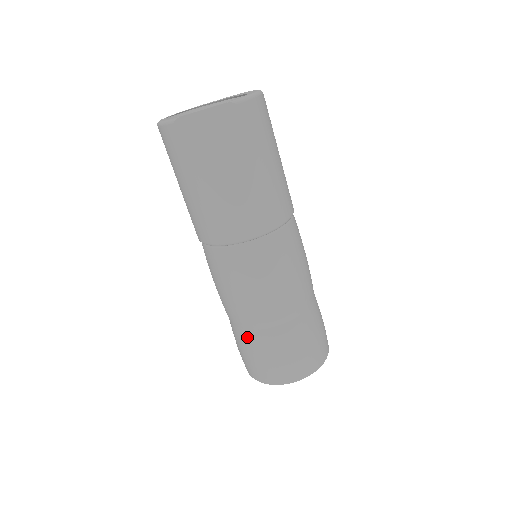
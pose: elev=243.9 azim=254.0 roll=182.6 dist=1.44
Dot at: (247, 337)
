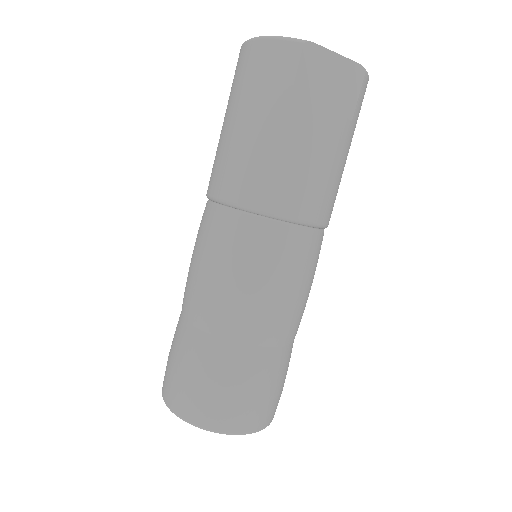
Dot at: (221, 352)
